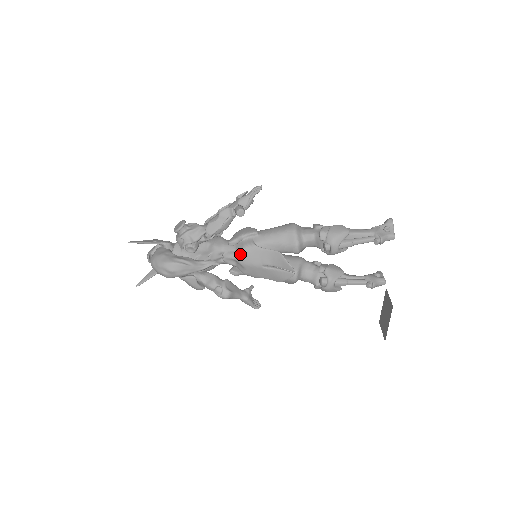
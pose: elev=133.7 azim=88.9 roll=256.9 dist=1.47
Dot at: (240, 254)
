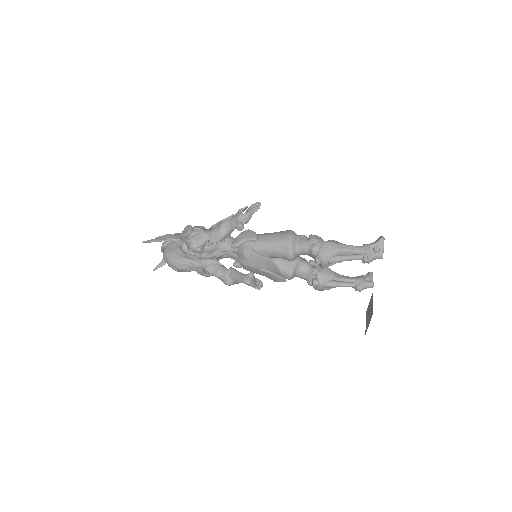
Dot at: (241, 256)
